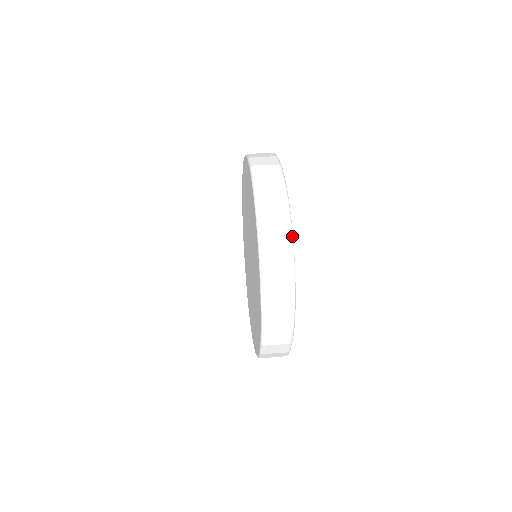
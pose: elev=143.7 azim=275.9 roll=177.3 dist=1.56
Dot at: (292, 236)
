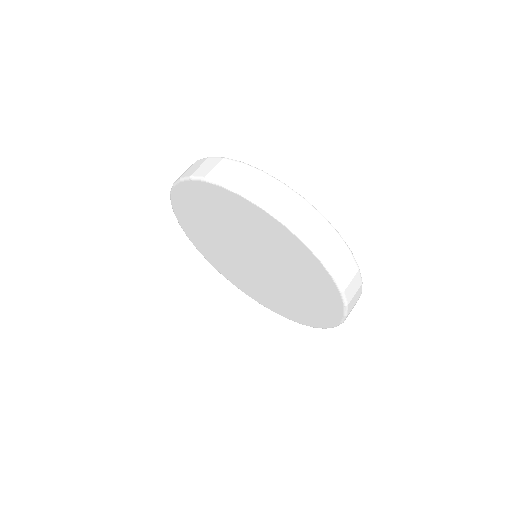
Dot at: occluded
